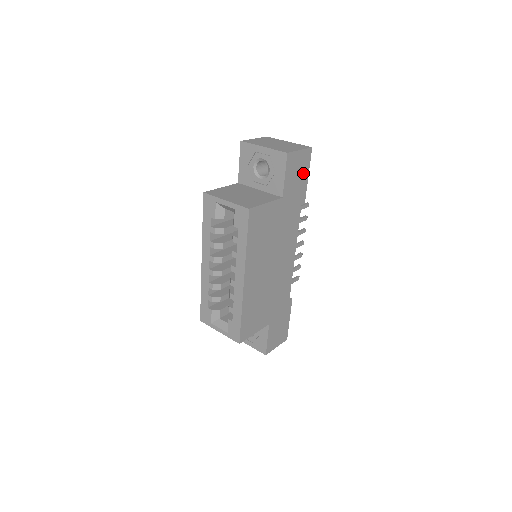
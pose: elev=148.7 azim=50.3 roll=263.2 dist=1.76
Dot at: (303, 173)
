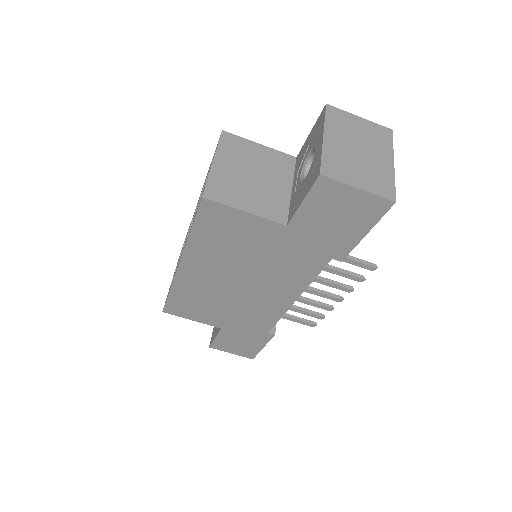
Dot at: (354, 223)
